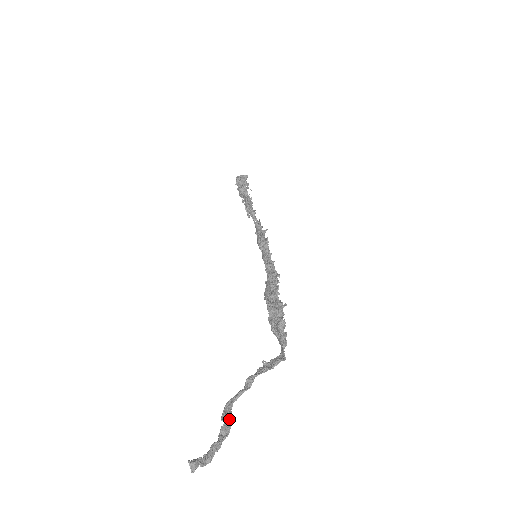
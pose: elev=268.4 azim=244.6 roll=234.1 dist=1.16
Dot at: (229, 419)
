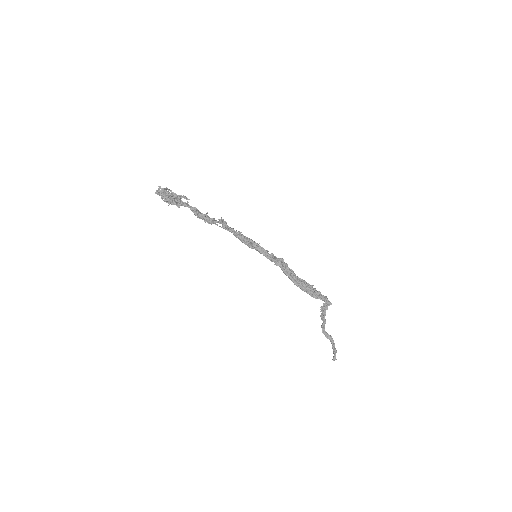
Dot at: (330, 336)
